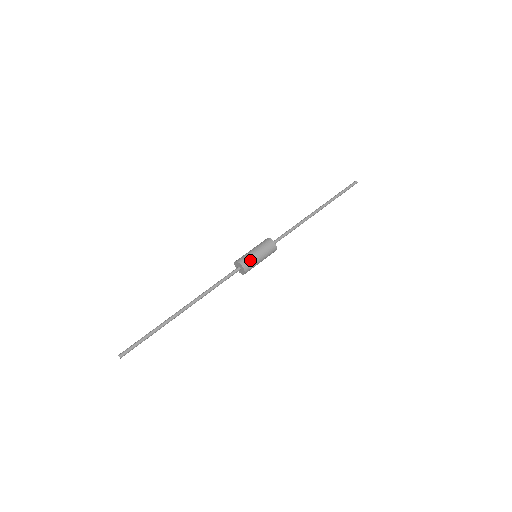
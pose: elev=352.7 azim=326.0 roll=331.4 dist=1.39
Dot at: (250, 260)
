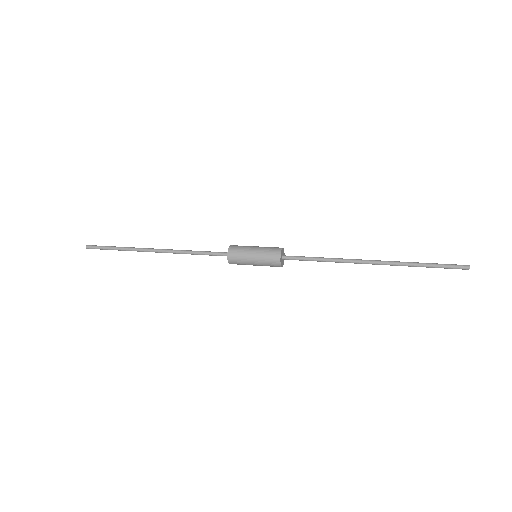
Dot at: (240, 255)
